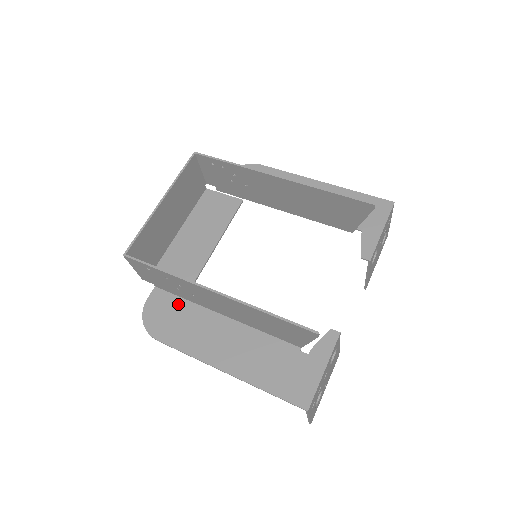
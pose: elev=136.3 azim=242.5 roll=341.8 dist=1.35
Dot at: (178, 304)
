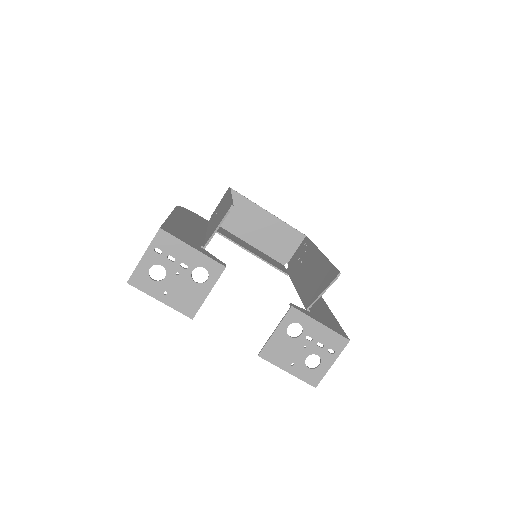
Dot at: (203, 222)
